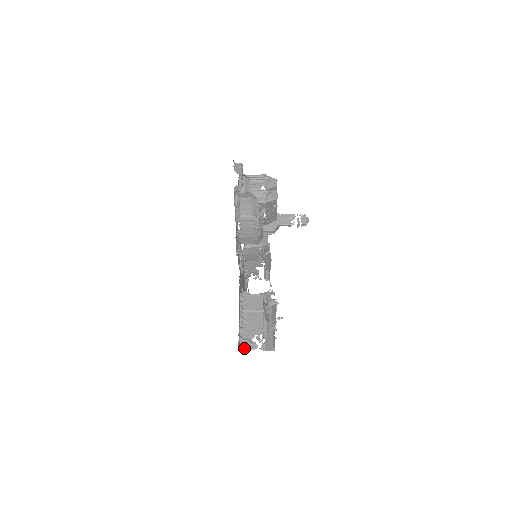
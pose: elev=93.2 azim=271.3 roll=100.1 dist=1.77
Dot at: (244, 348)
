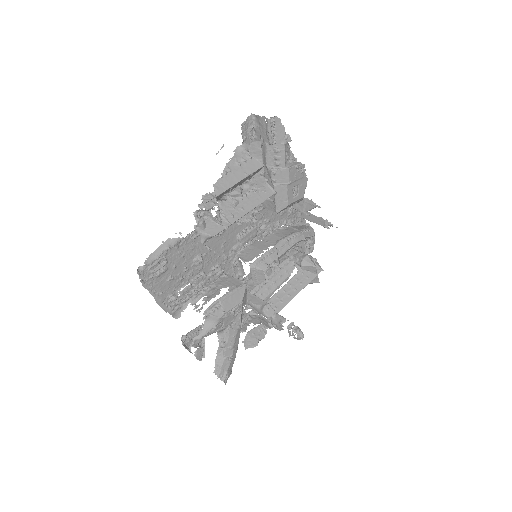
Dot at: occluded
